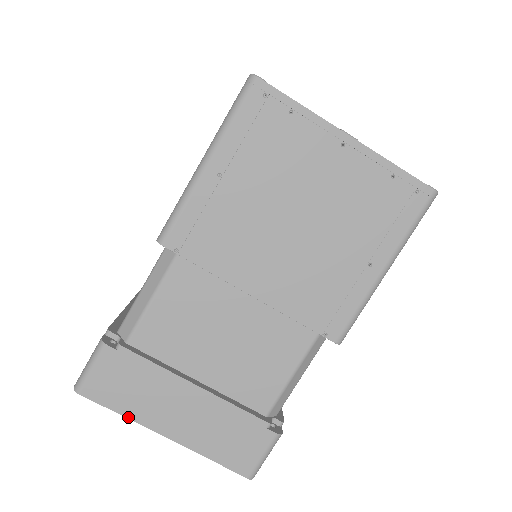
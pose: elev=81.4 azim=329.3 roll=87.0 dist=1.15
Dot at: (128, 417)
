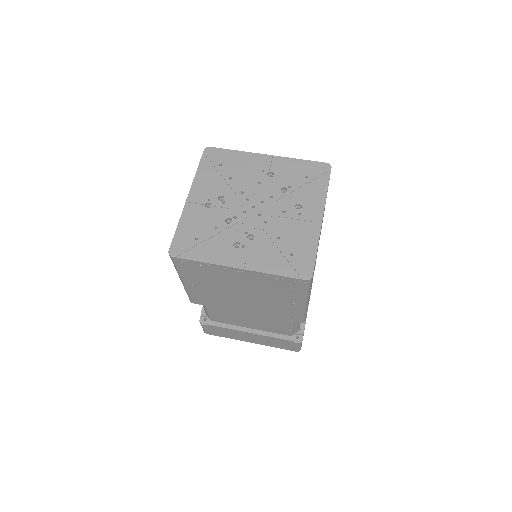
Dot at: (231, 338)
